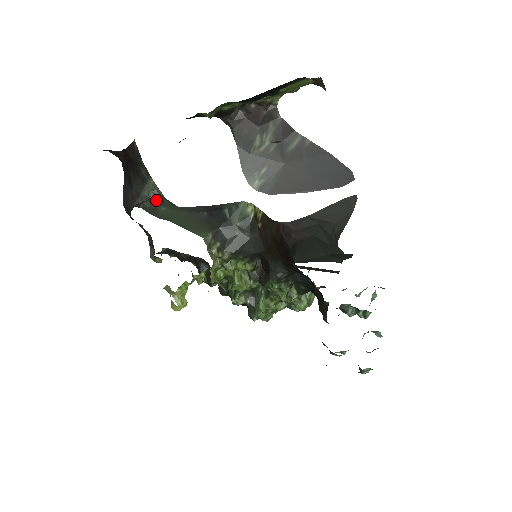
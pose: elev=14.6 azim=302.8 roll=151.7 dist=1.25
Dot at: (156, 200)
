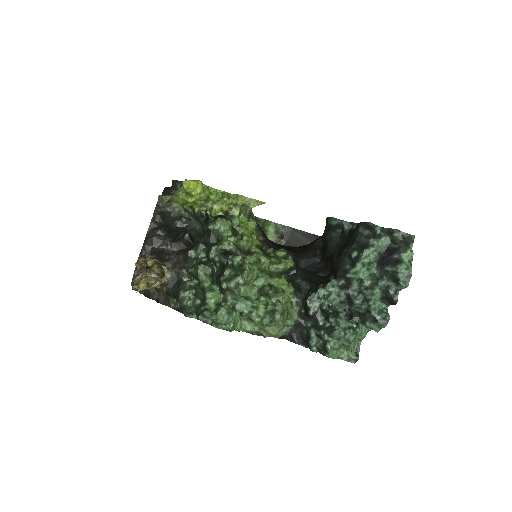
Dot at: occluded
